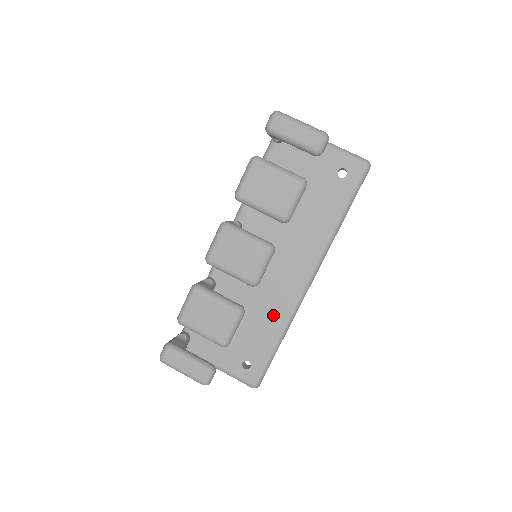
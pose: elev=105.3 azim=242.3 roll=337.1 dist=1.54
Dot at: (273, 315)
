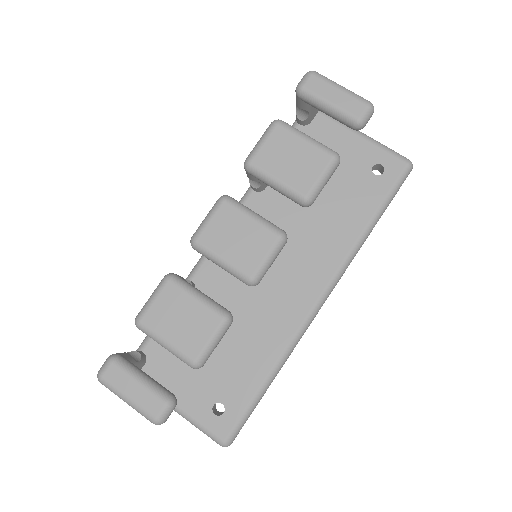
Dot at: (266, 341)
